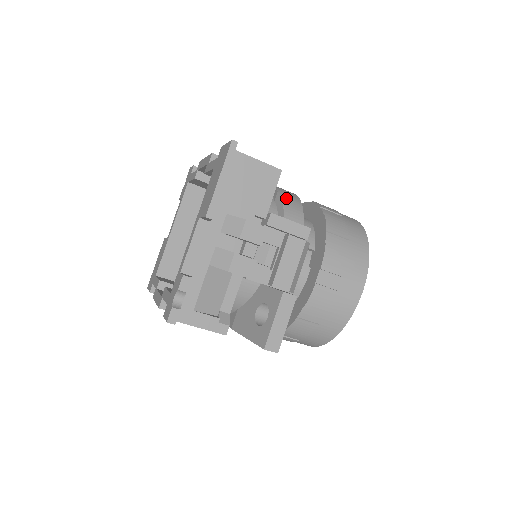
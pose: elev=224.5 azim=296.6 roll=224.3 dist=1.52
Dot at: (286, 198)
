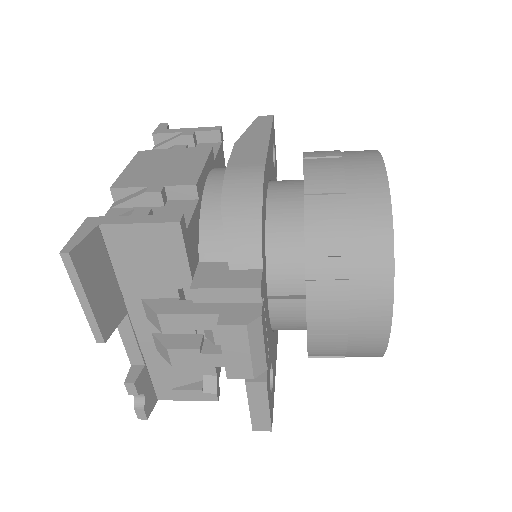
Dot at: (233, 217)
